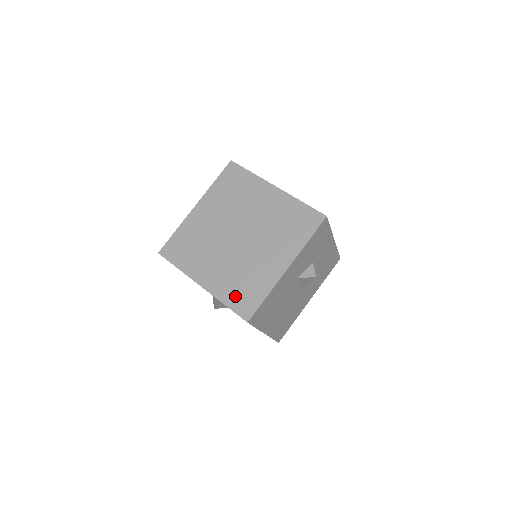
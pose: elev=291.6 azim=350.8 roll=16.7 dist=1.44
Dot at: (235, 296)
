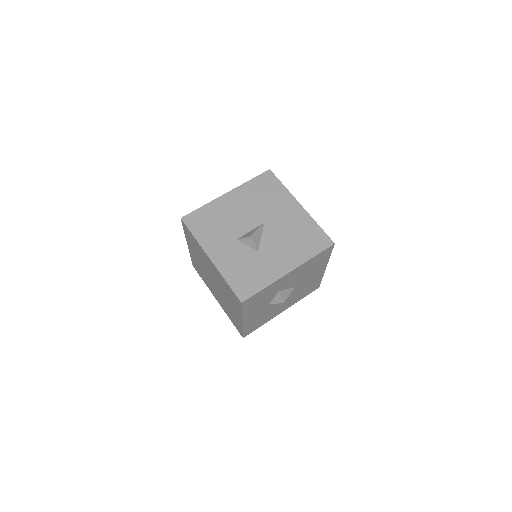
Dot at: (231, 319)
